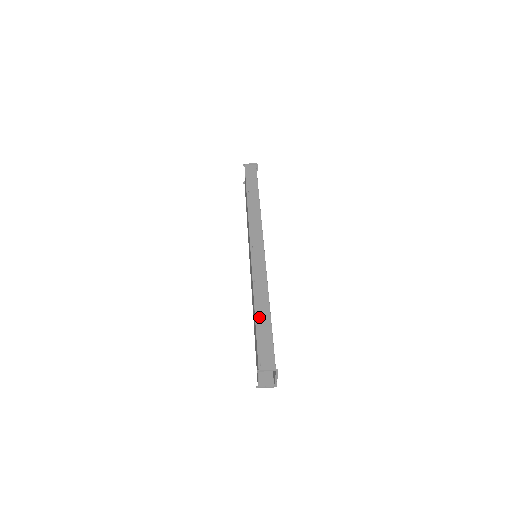
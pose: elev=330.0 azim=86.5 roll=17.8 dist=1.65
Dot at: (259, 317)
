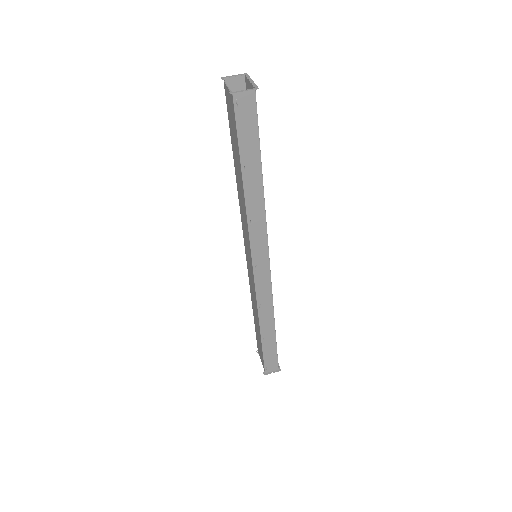
Dot at: (265, 338)
